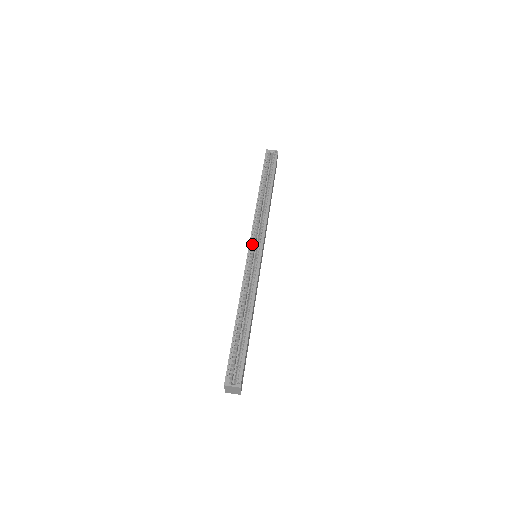
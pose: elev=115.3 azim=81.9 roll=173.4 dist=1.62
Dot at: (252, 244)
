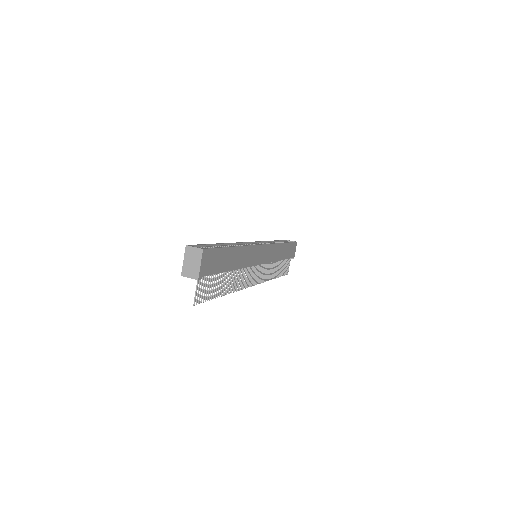
Dot at: occluded
